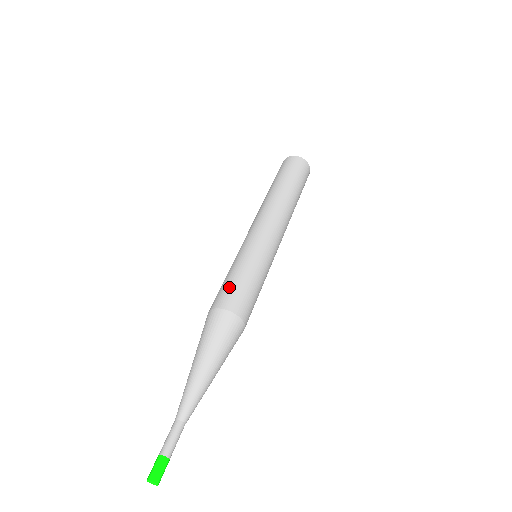
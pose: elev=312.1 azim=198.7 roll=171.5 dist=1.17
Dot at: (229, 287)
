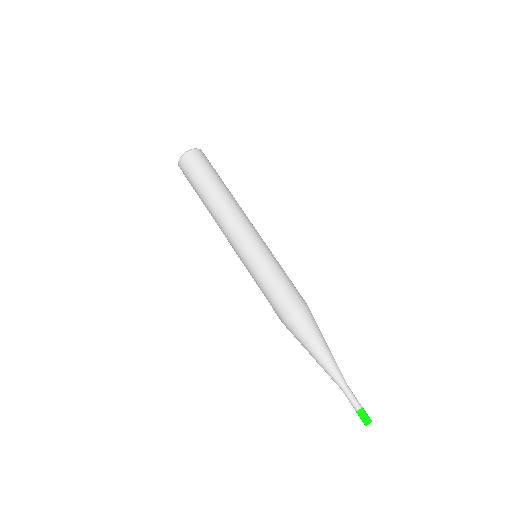
Dot at: (292, 289)
